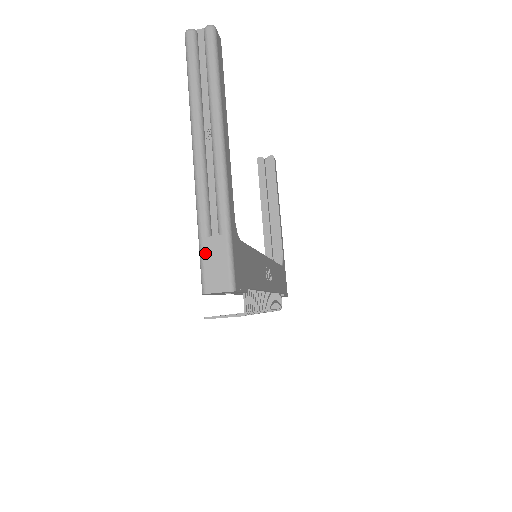
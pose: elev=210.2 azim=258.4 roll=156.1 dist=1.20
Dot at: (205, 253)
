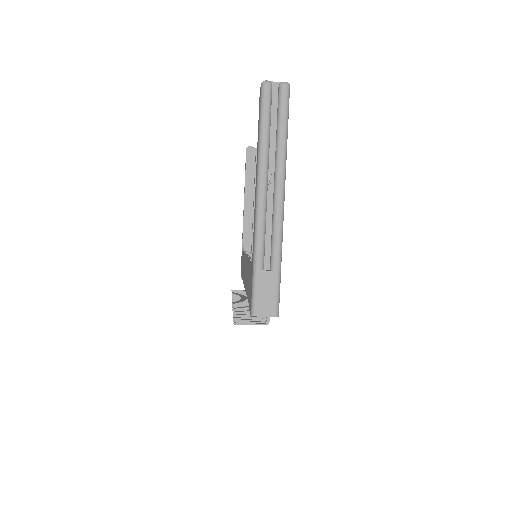
Dot at: (258, 283)
